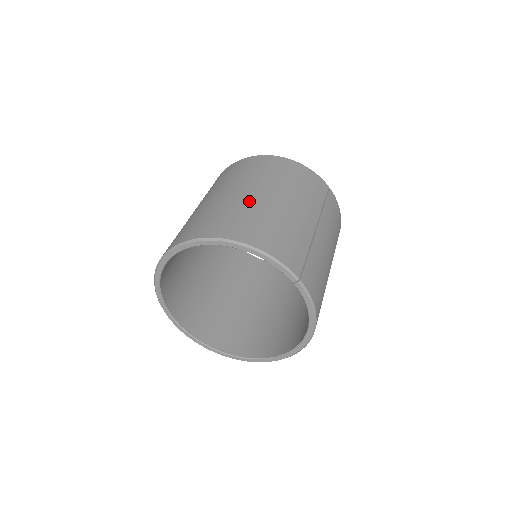
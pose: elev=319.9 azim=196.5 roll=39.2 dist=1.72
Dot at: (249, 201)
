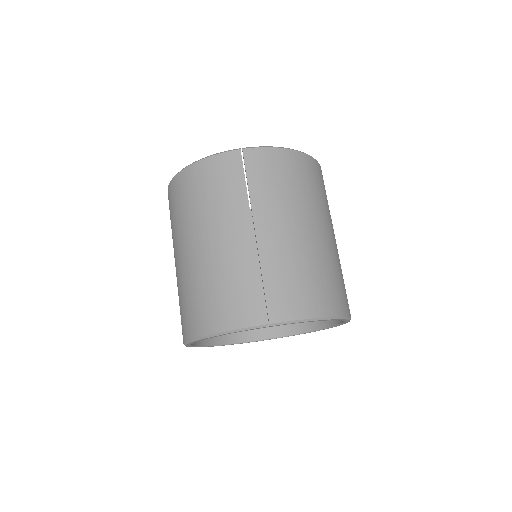
Dot at: (187, 271)
